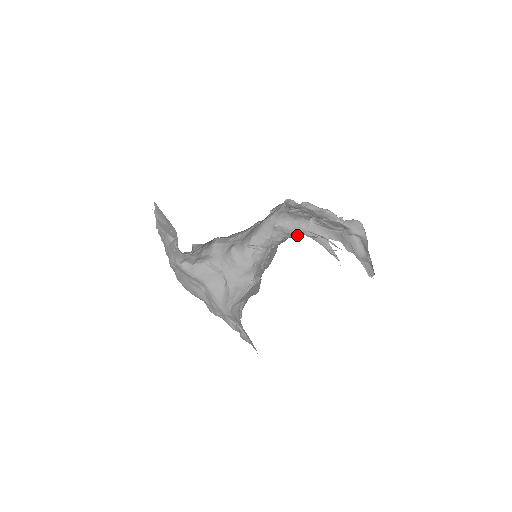
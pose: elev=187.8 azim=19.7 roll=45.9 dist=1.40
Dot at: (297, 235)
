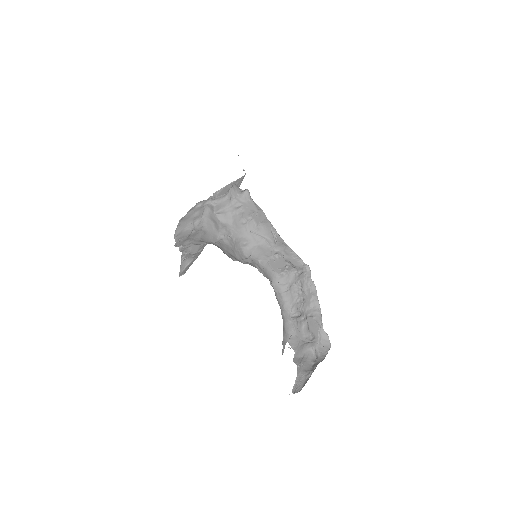
Dot at: occluded
